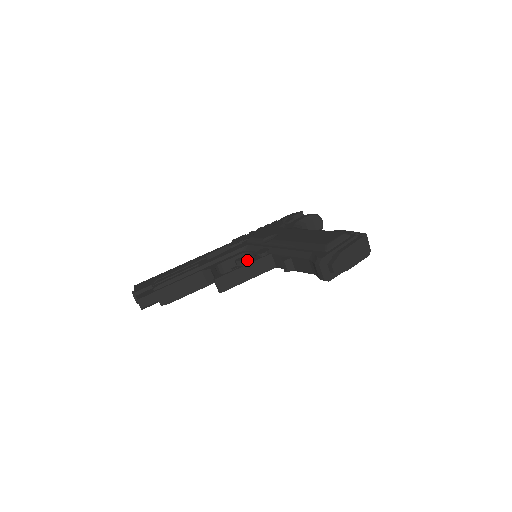
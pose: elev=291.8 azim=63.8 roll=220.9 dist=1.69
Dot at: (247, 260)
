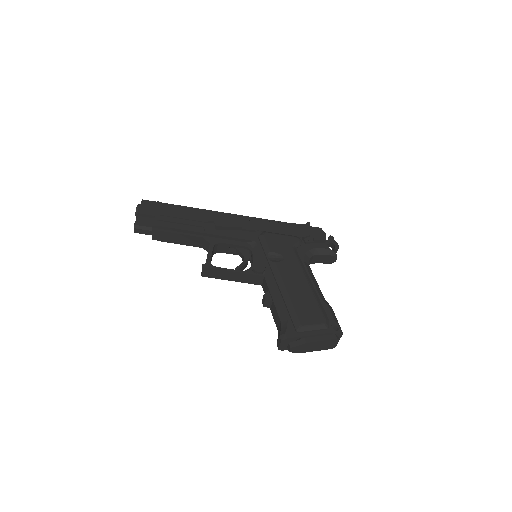
Dot at: (244, 260)
